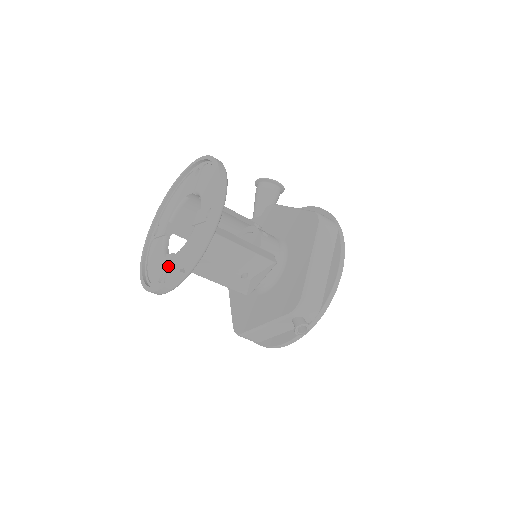
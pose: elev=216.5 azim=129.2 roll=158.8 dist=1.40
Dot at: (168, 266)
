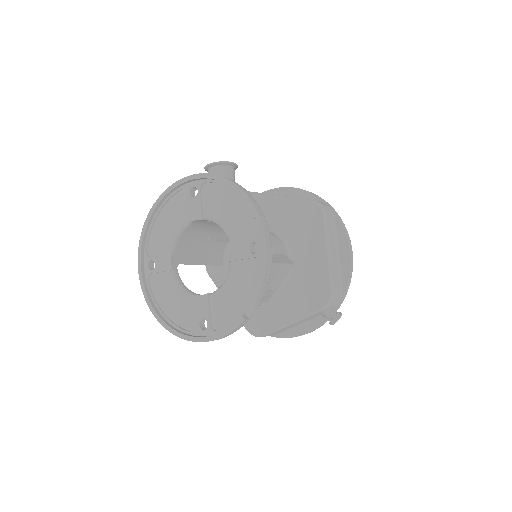
Dot at: (209, 310)
